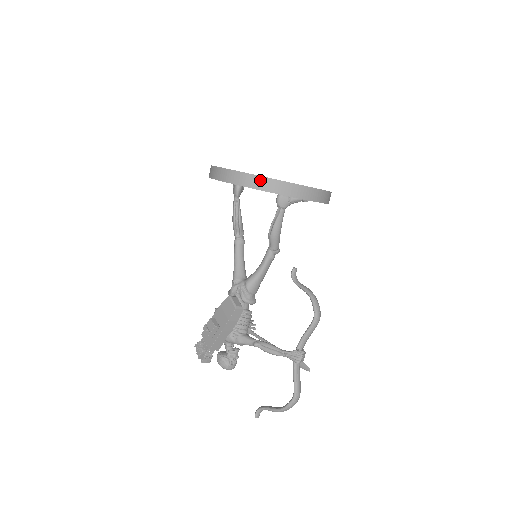
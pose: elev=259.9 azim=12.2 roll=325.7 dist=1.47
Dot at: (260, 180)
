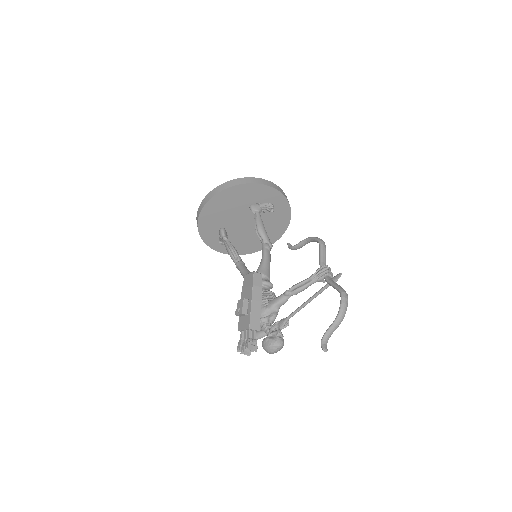
Dot at: (229, 183)
